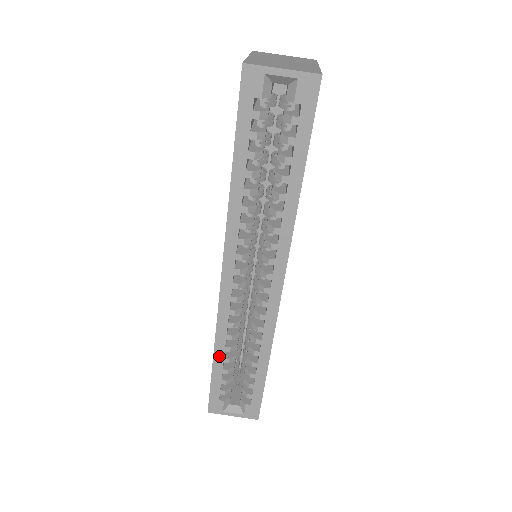
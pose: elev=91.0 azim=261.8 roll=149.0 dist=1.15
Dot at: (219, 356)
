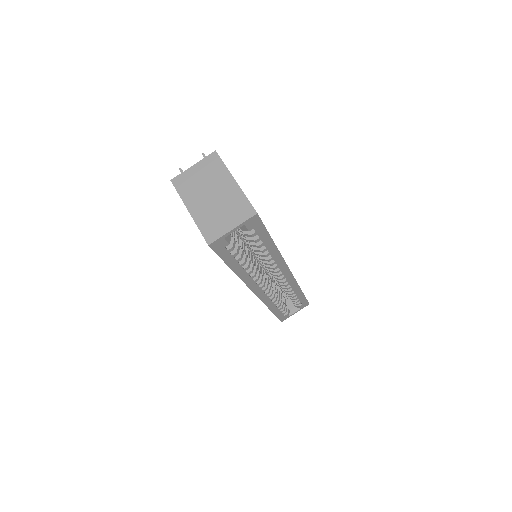
Dot at: (274, 309)
